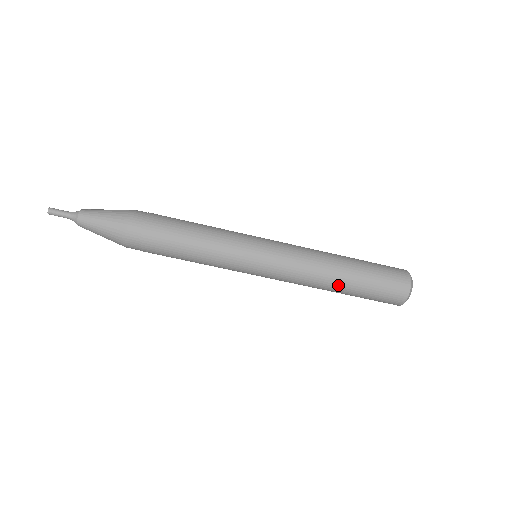
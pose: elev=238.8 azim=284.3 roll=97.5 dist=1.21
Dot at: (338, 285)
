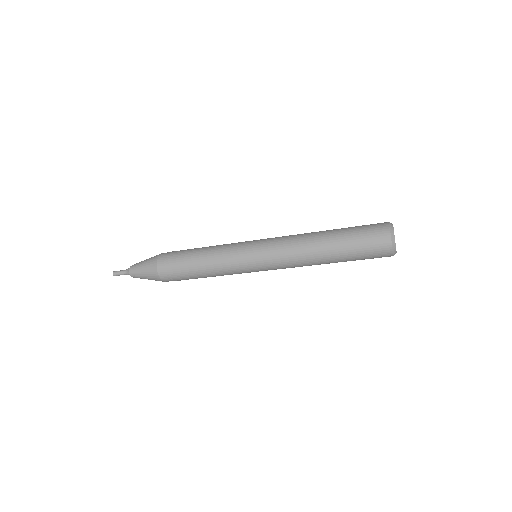
Dot at: (323, 251)
